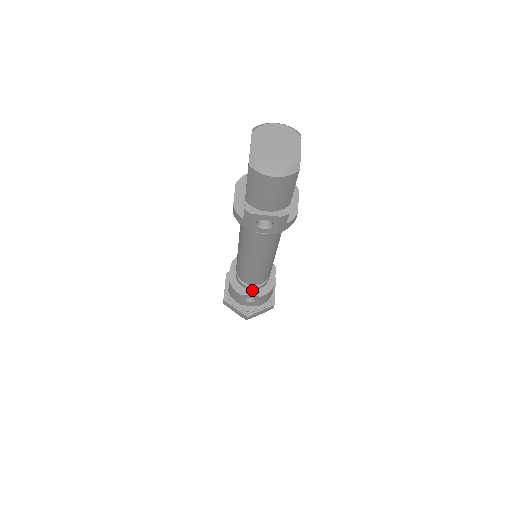
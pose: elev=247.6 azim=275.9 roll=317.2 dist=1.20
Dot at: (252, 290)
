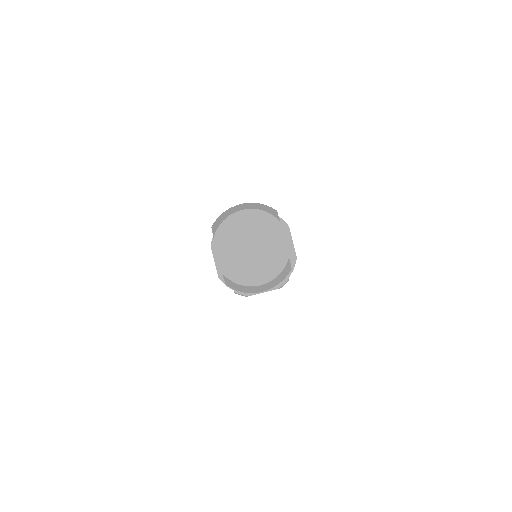
Dot at: occluded
